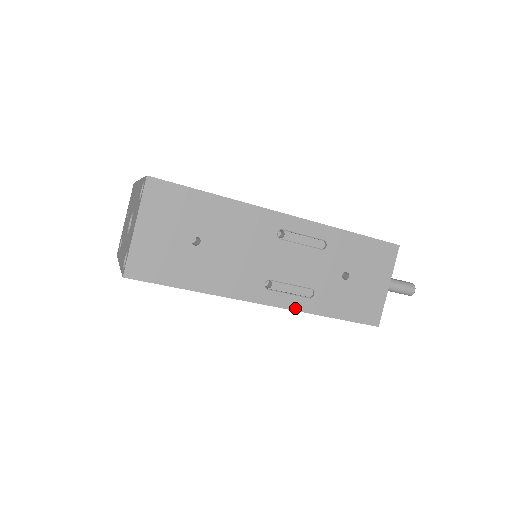
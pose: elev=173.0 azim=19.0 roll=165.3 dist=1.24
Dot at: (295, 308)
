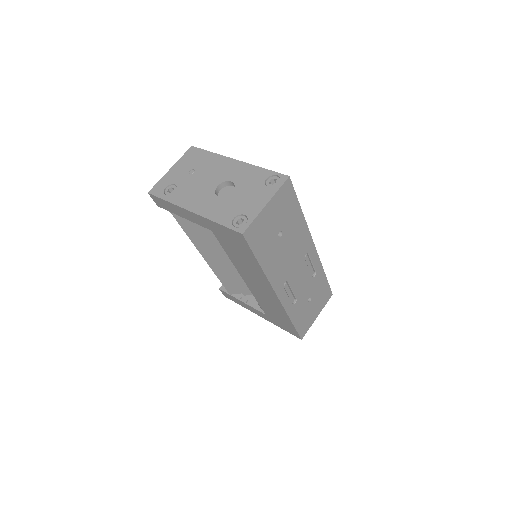
Dot at: (285, 307)
